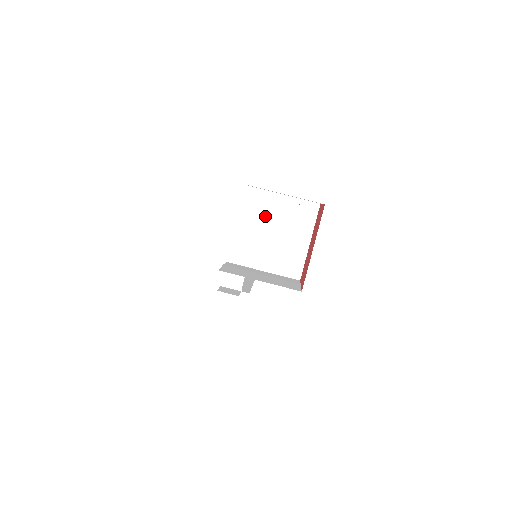
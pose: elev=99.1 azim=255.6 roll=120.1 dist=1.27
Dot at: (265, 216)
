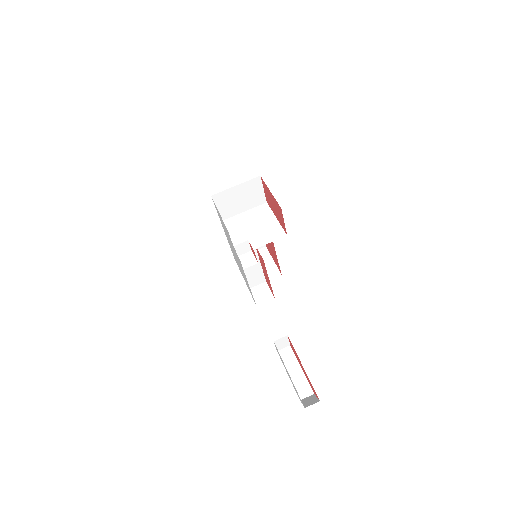
Dot at: (242, 225)
